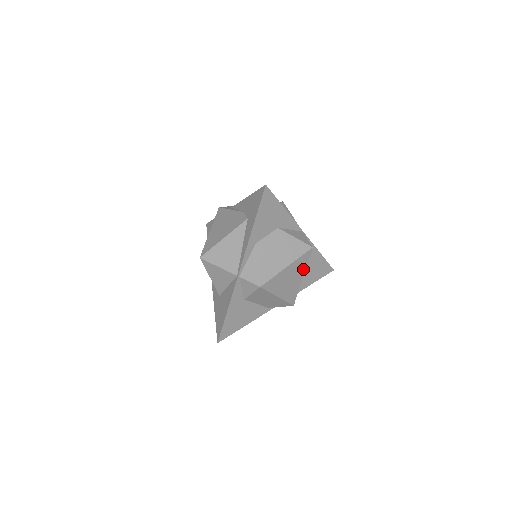
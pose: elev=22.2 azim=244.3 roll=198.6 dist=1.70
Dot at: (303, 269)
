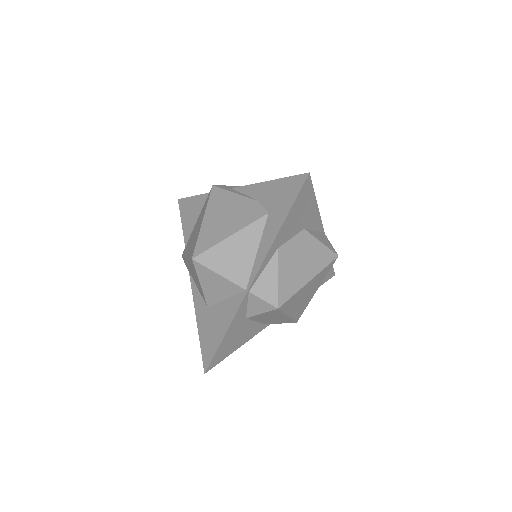
Dot at: (320, 281)
